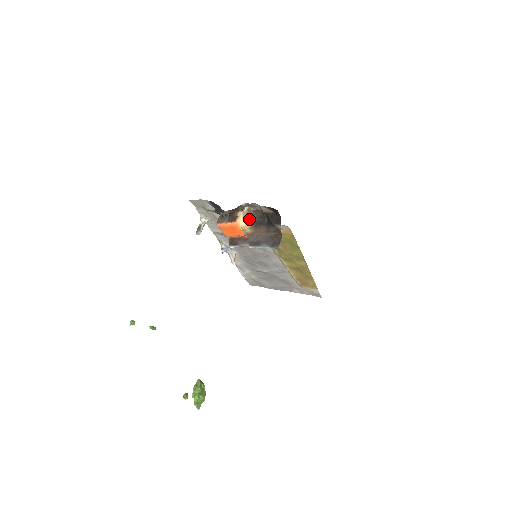
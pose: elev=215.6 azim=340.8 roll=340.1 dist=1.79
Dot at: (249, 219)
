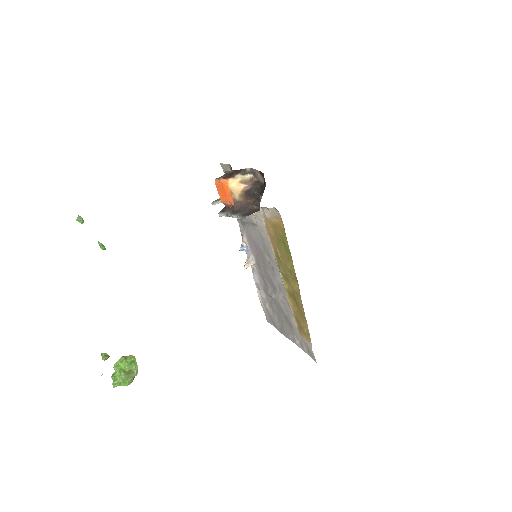
Dot at: (244, 186)
